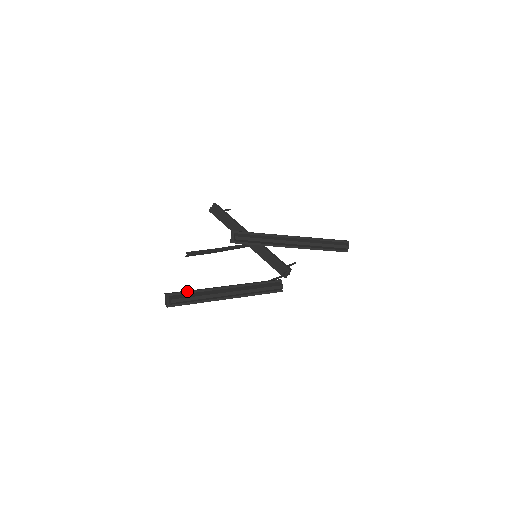
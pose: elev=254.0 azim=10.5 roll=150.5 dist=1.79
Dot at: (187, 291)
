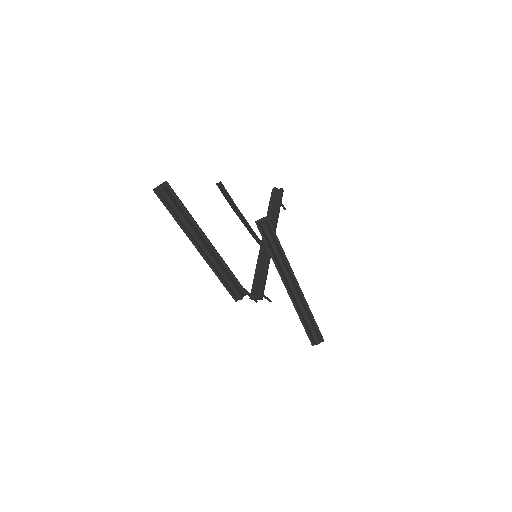
Dot at: occluded
